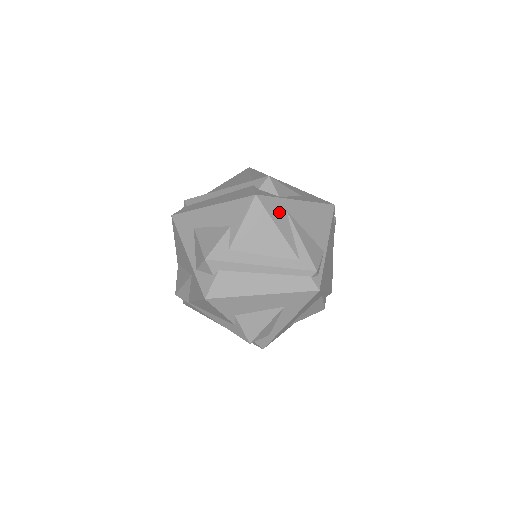
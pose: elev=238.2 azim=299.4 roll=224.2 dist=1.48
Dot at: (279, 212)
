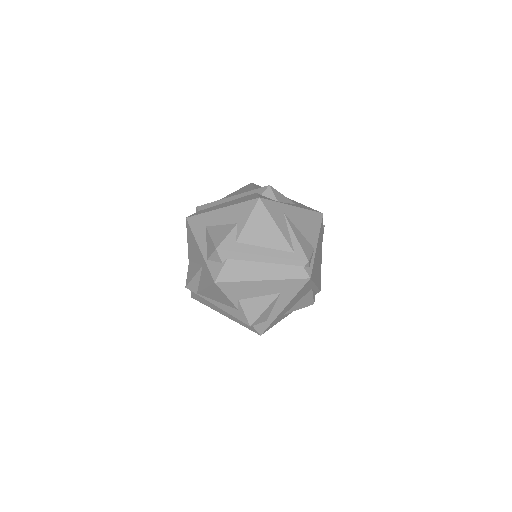
Dot at: (278, 213)
